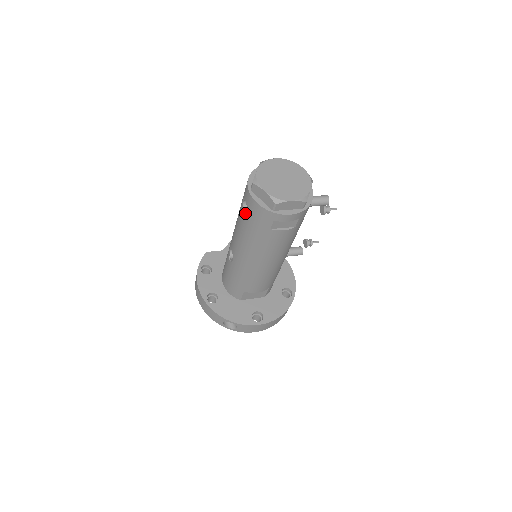
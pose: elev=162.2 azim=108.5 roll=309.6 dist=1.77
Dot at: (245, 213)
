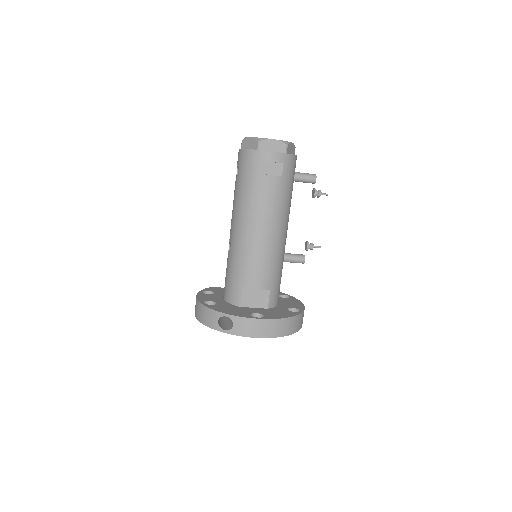
Dot at: (237, 175)
